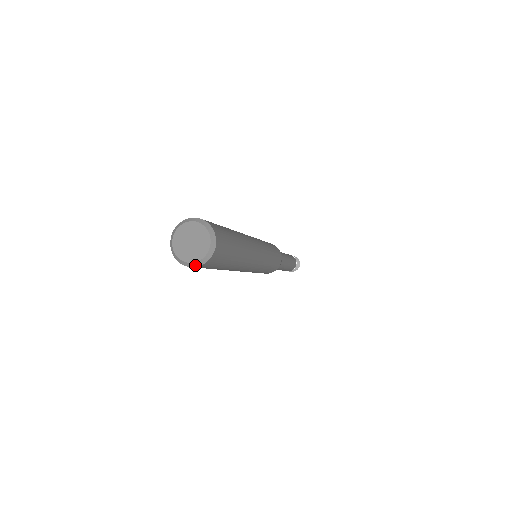
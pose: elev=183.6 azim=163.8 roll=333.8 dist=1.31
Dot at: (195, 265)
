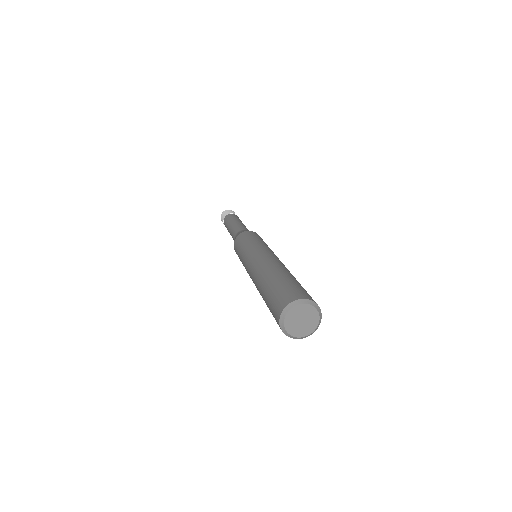
Dot at: (295, 338)
